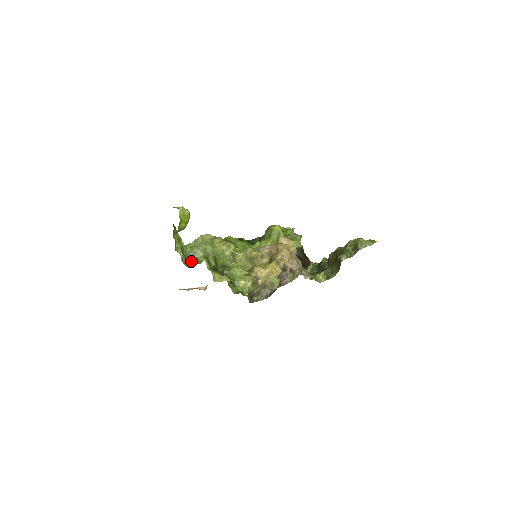
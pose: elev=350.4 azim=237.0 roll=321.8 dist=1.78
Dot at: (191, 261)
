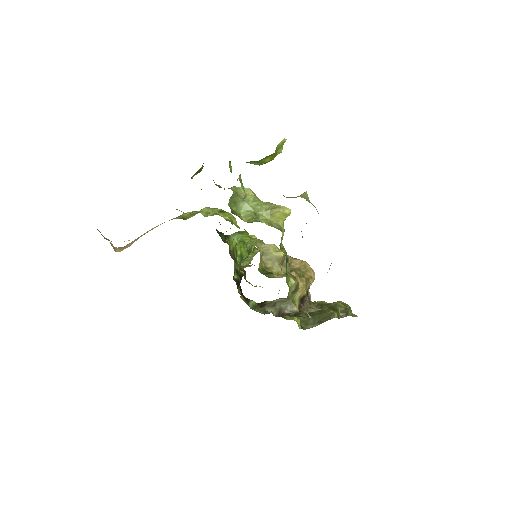
Dot at: (232, 210)
